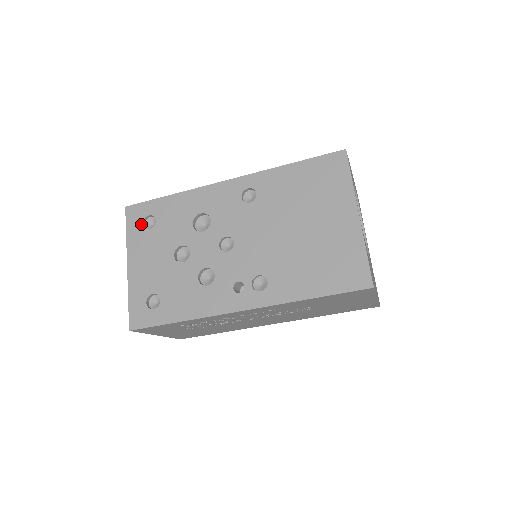
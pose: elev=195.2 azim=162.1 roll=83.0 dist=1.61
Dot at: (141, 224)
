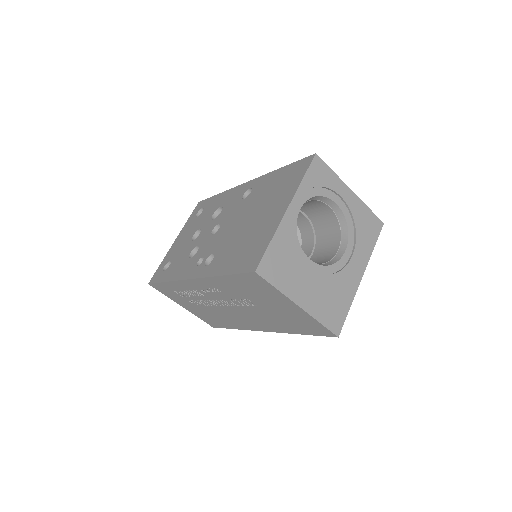
Dot at: (196, 214)
